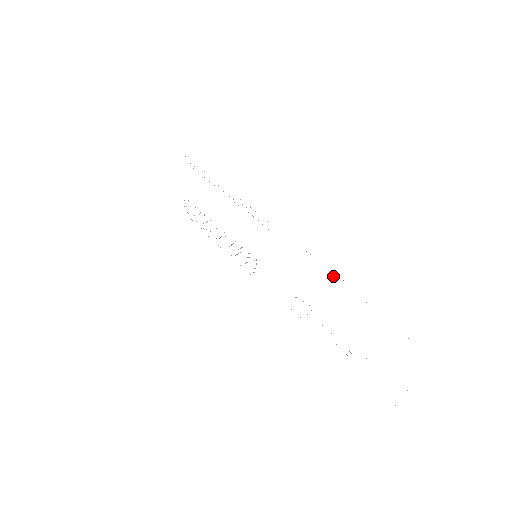
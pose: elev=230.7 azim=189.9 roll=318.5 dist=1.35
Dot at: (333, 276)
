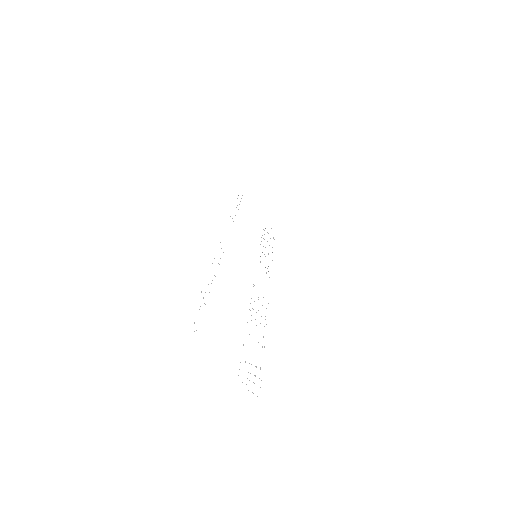
Dot at: occluded
